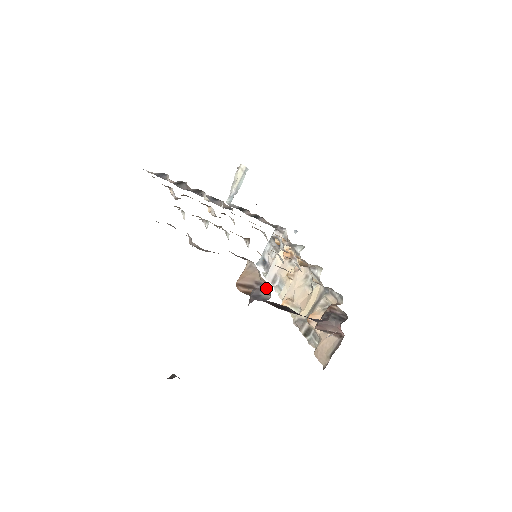
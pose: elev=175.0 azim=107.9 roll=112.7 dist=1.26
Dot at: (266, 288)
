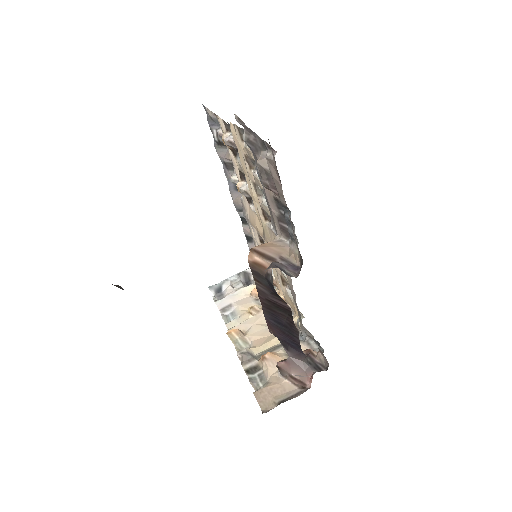
Dot at: (293, 267)
